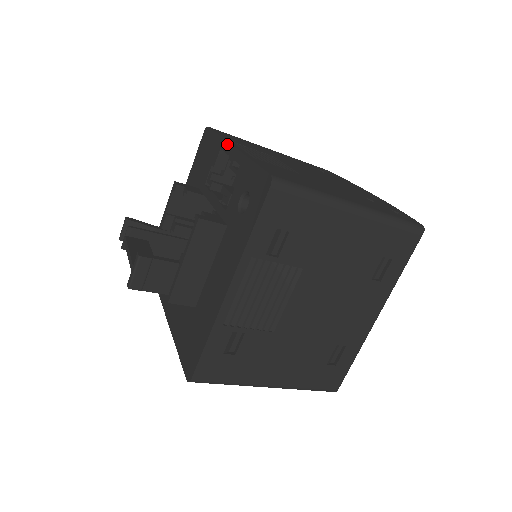
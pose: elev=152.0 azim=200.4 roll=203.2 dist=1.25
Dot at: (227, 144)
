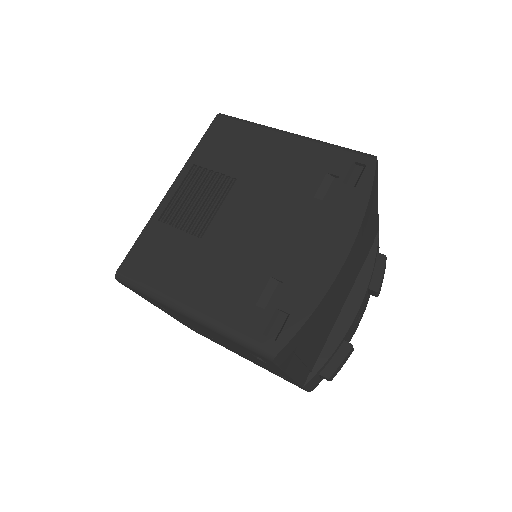
Dot at: (178, 177)
